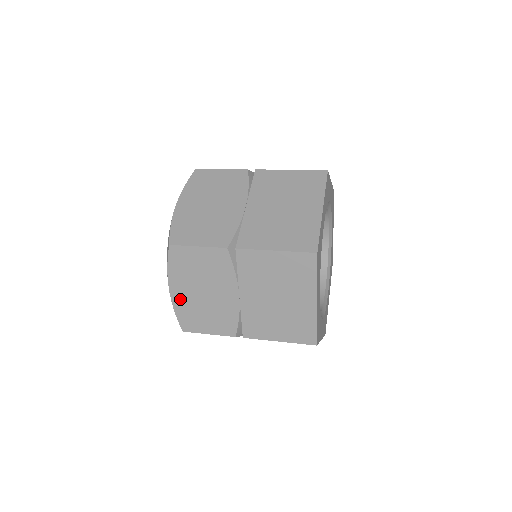
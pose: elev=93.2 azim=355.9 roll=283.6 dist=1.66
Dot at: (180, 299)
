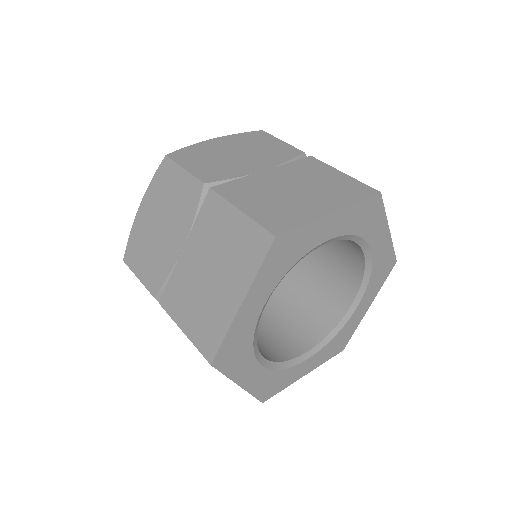
Dot at: occluded
